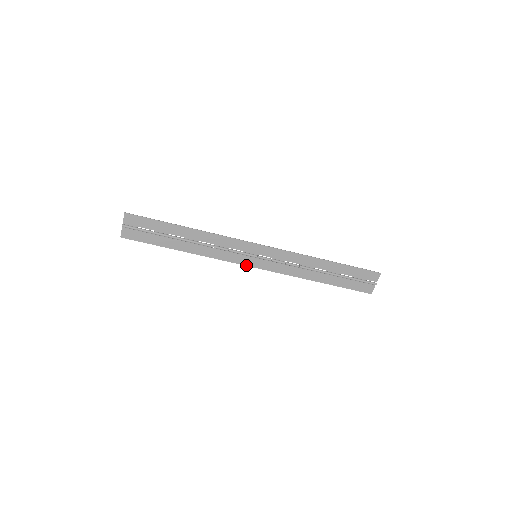
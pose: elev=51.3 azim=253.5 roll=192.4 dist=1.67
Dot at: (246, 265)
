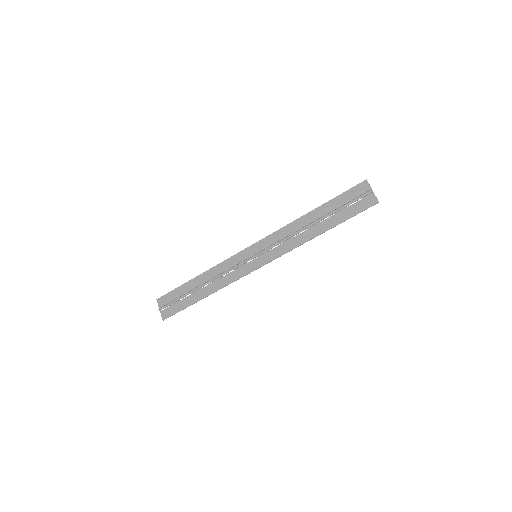
Dot at: occluded
